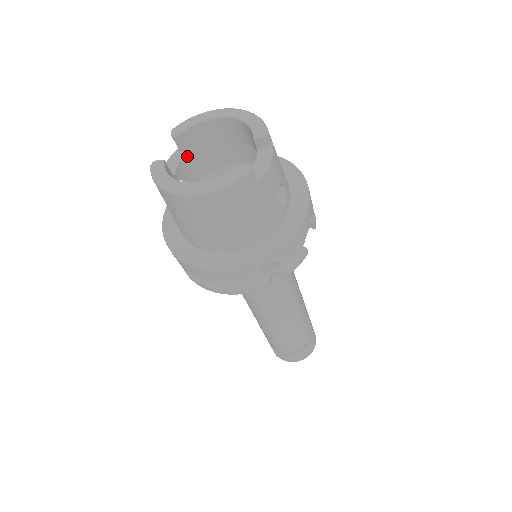
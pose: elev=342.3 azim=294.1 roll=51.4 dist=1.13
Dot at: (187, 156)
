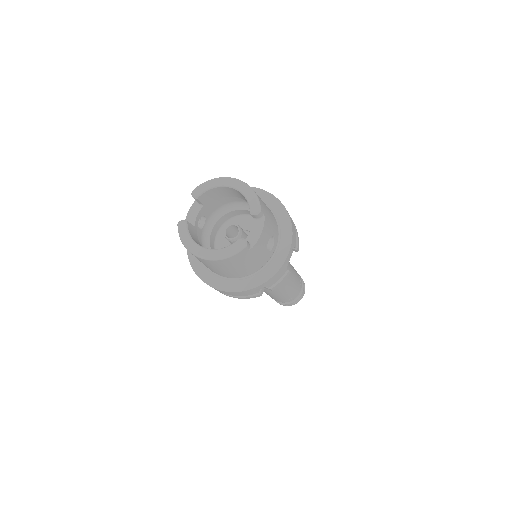
Dot at: (204, 207)
